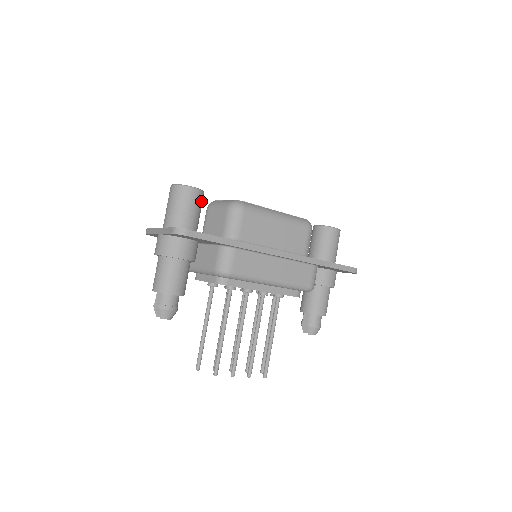
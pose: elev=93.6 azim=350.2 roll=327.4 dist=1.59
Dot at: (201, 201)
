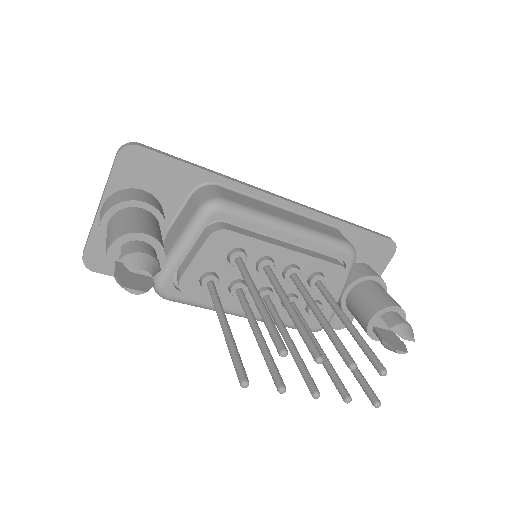
Dot at: occluded
